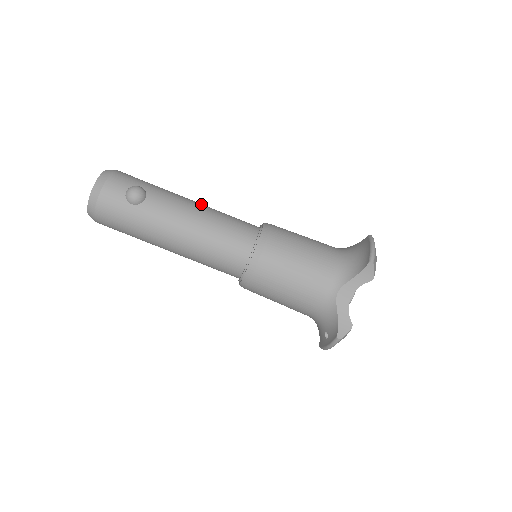
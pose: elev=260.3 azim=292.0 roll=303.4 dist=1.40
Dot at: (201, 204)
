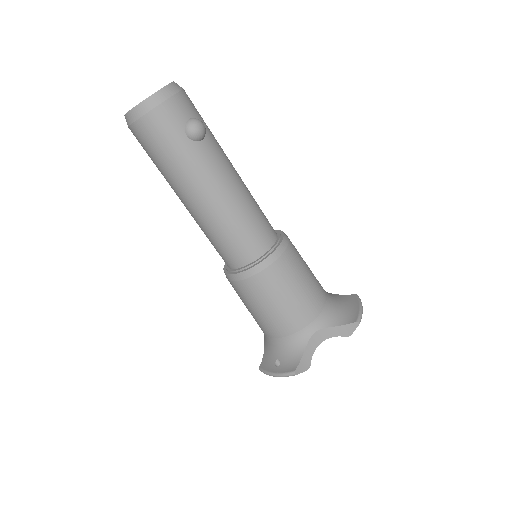
Dot at: occluded
